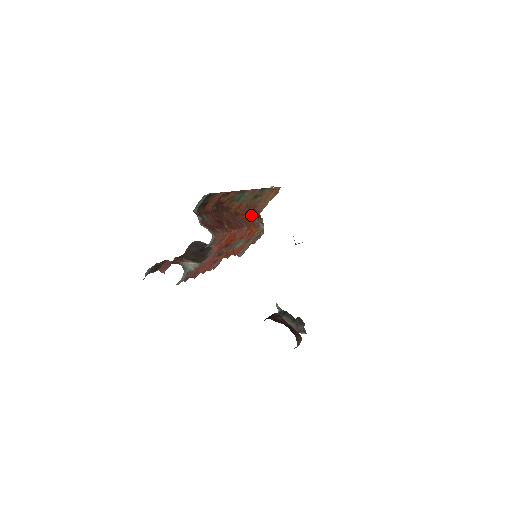
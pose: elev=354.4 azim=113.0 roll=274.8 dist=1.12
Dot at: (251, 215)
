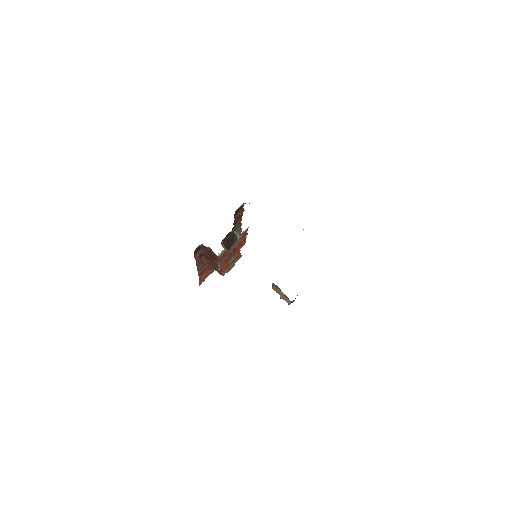
Dot at: occluded
